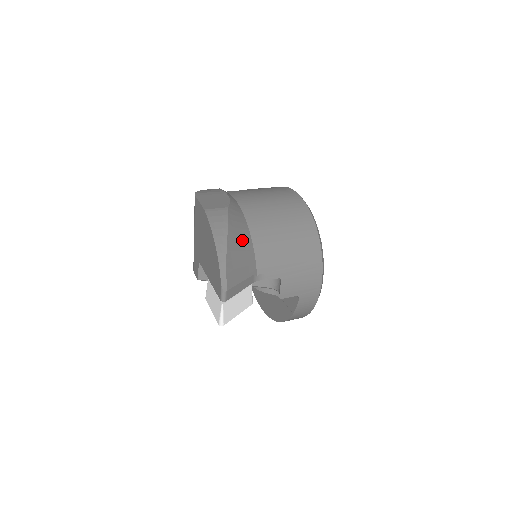
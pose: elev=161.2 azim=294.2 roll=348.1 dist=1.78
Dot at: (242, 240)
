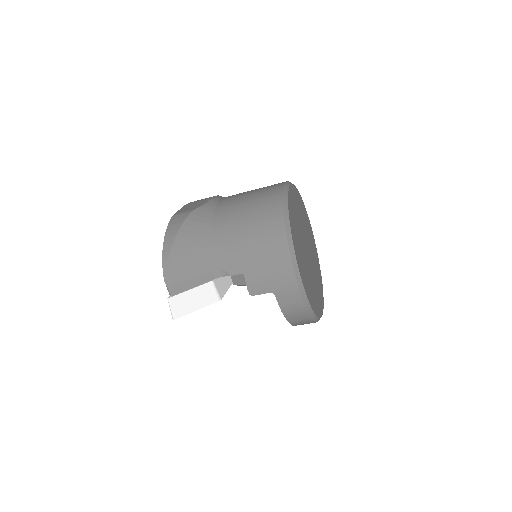
Dot at: (197, 238)
